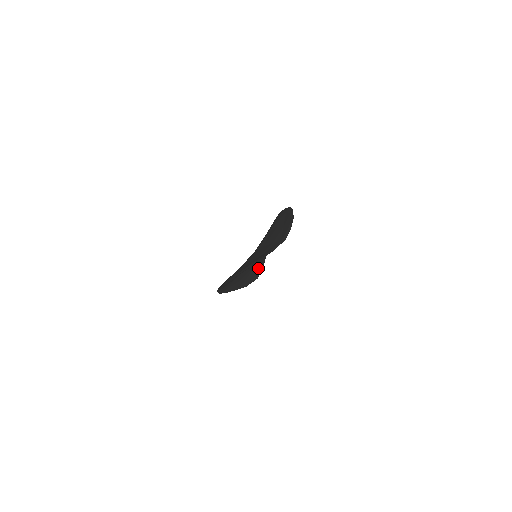
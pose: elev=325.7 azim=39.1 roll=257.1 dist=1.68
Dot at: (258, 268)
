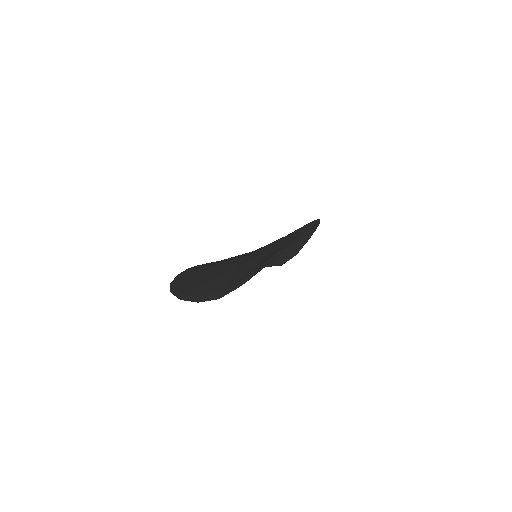
Dot at: (281, 257)
